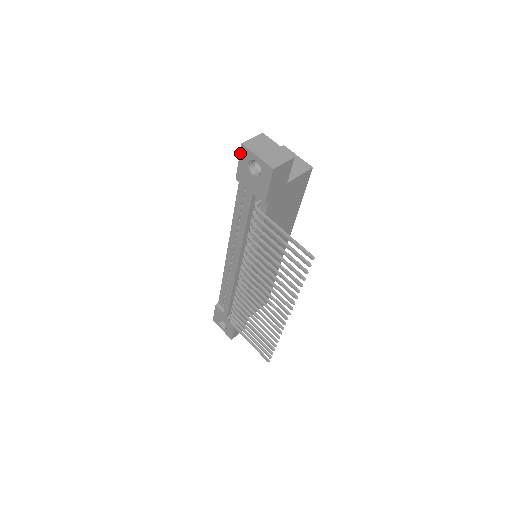
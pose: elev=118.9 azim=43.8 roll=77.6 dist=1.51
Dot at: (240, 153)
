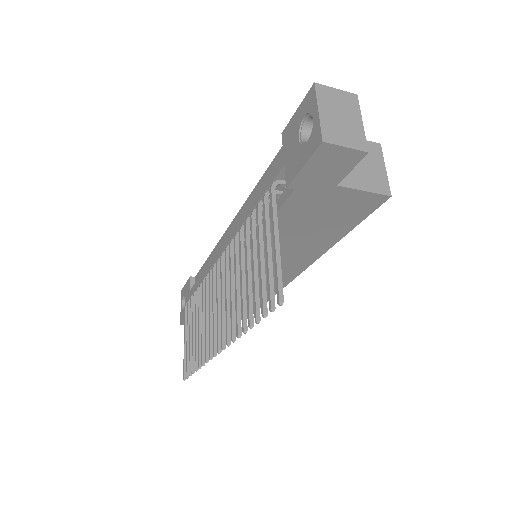
Dot at: (305, 97)
